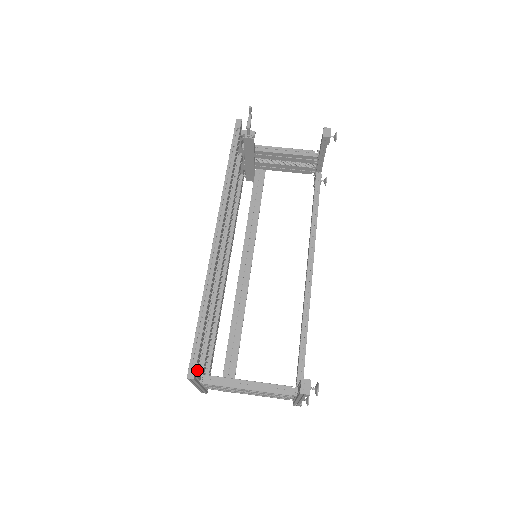
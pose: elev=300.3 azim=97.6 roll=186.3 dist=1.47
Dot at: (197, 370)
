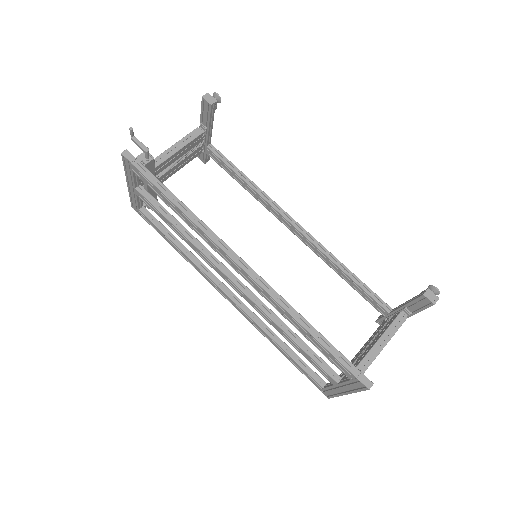
Dot at: occluded
